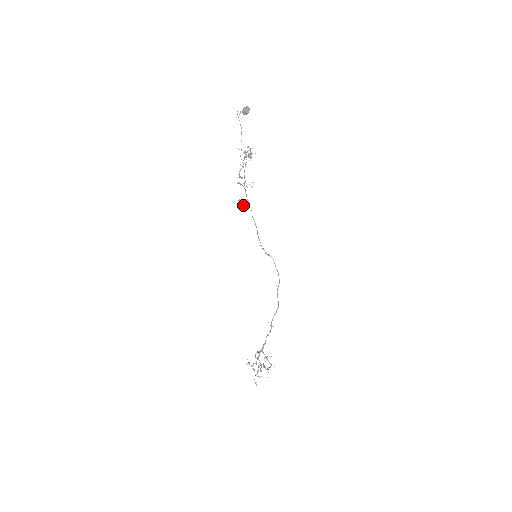
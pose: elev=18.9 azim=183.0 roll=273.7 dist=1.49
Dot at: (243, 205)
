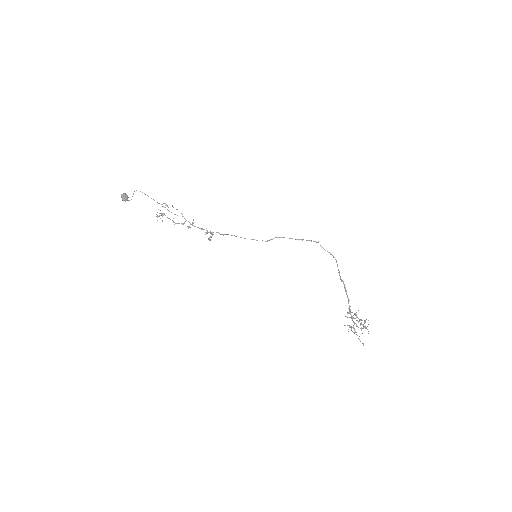
Dot at: (211, 233)
